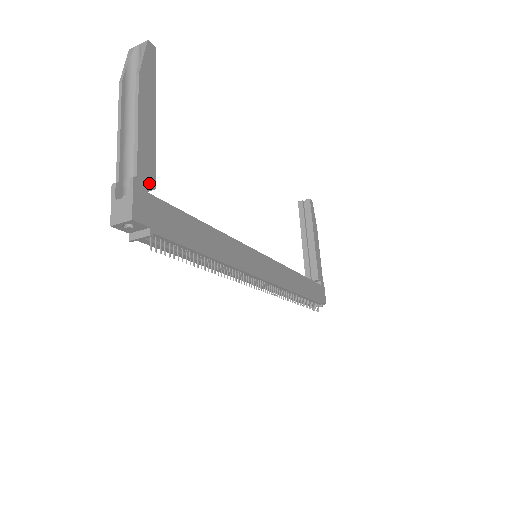
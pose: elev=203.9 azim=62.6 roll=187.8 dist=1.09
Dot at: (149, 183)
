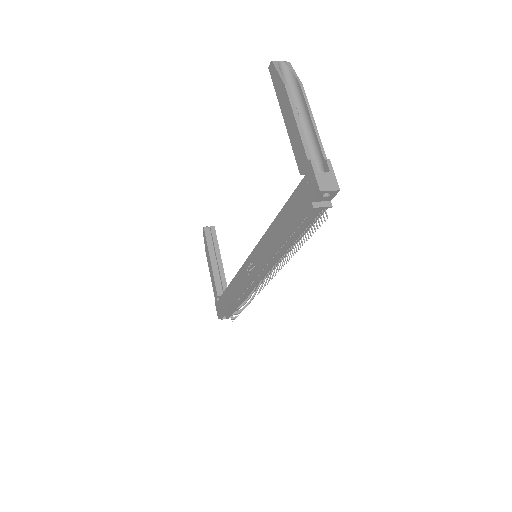
Dot at: occluded
